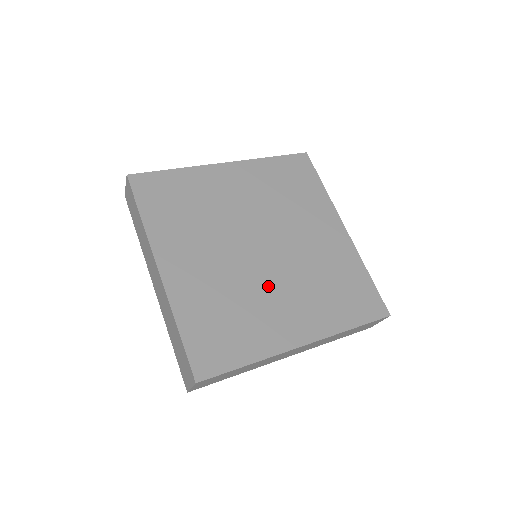
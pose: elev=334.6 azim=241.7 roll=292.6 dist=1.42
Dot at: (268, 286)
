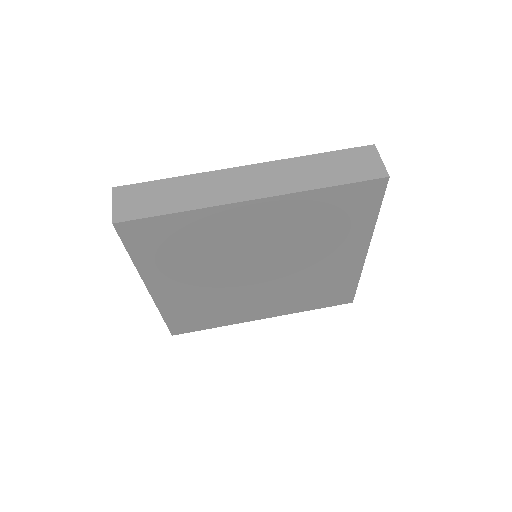
Dot at: (251, 294)
